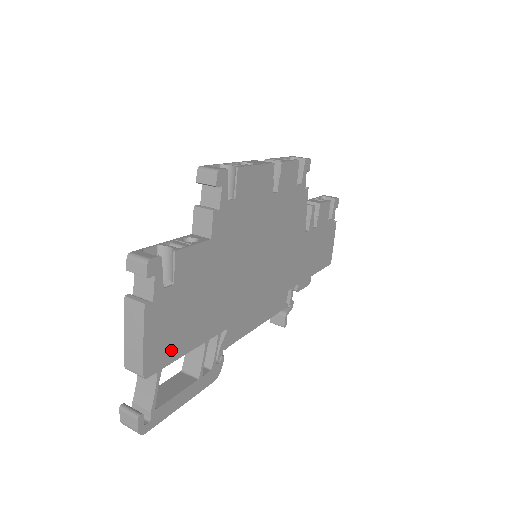
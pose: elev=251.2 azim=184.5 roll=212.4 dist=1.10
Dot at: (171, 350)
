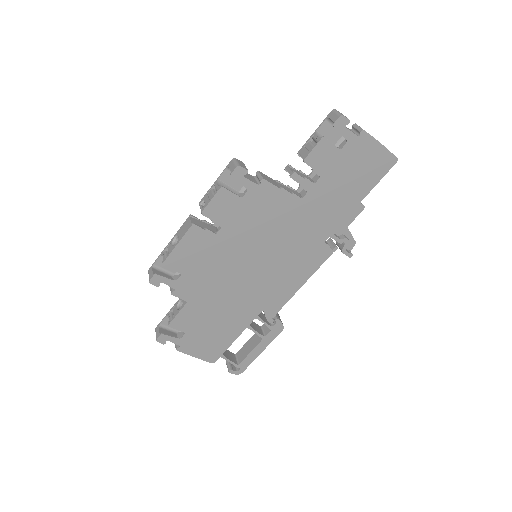
Dot at: (220, 347)
